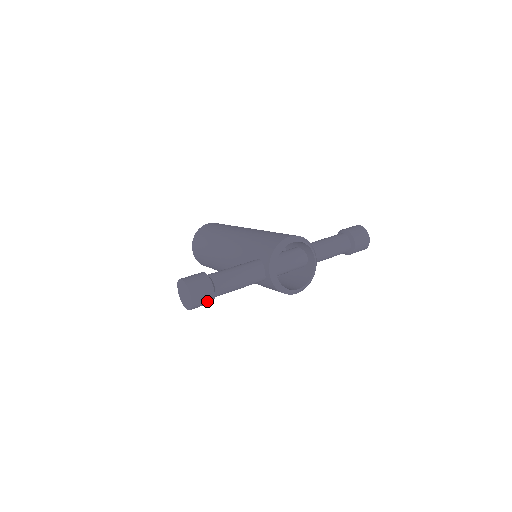
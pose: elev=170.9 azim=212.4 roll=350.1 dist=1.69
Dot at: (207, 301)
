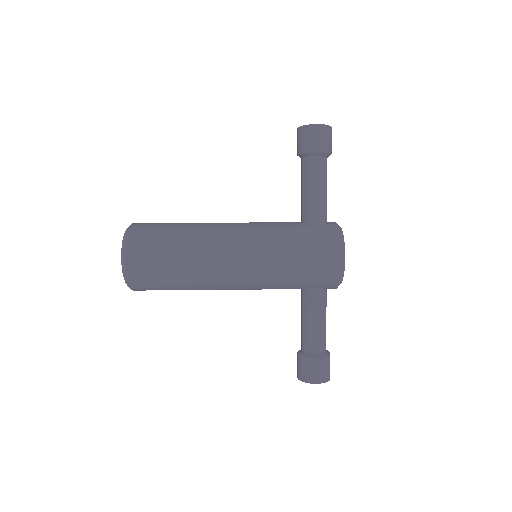
Dot at: occluded
